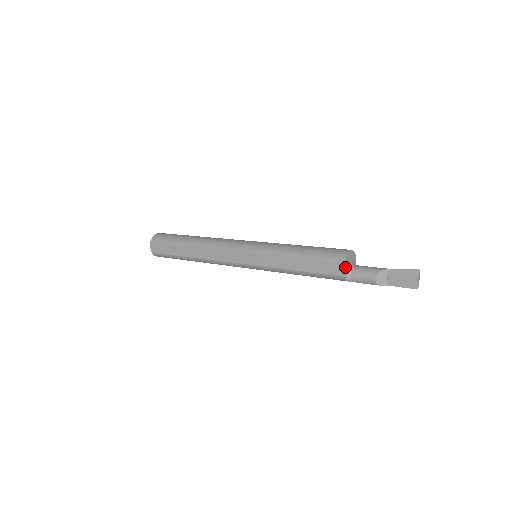
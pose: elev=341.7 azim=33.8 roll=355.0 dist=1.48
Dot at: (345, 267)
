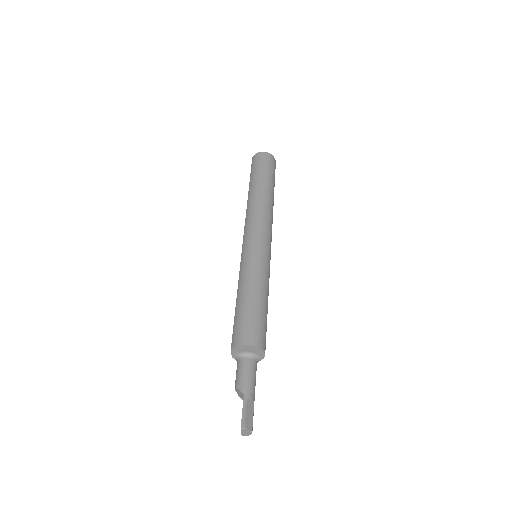
Dot at: (233, 352)
